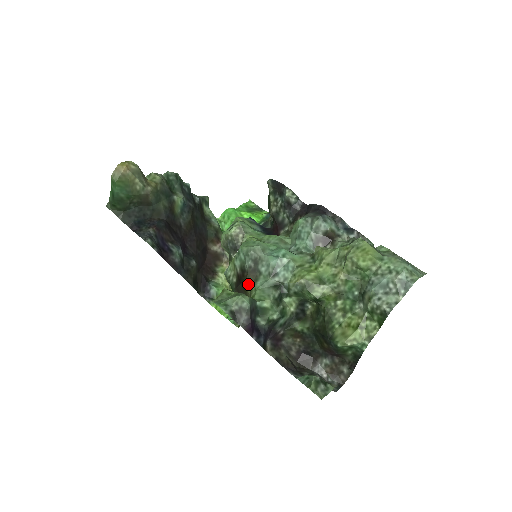
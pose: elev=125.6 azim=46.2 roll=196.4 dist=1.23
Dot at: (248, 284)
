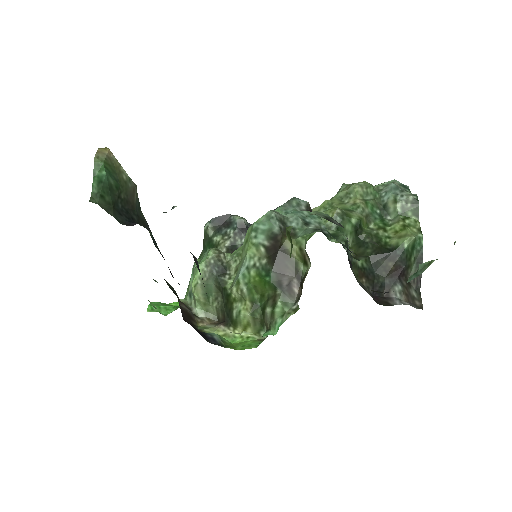
Dot at: occluded
